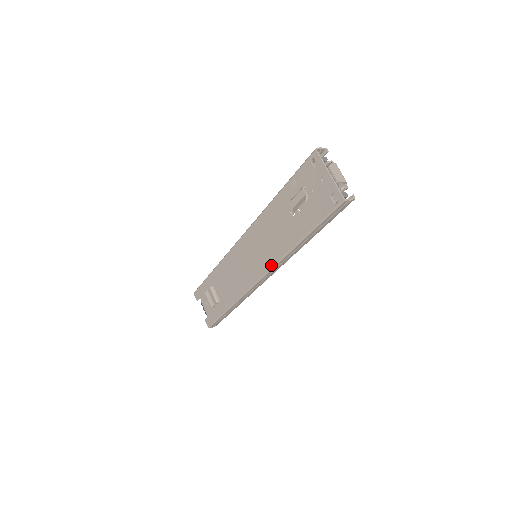
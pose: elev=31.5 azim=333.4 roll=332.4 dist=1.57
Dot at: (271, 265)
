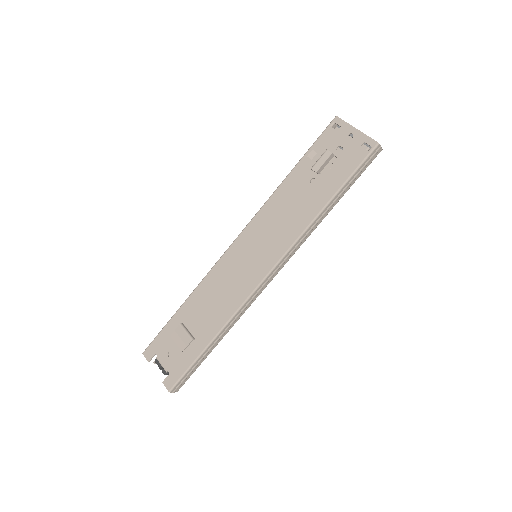
Dot at: (286, 248)
